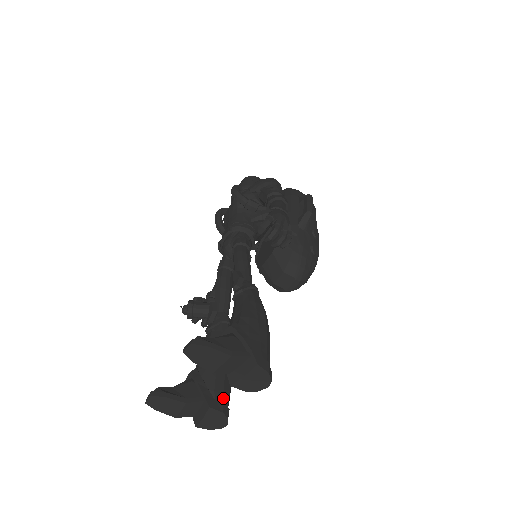
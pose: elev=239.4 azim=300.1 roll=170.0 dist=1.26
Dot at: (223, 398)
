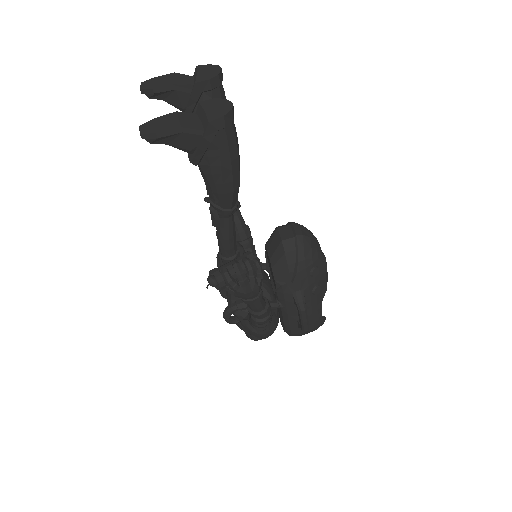
Dot at: occluded
